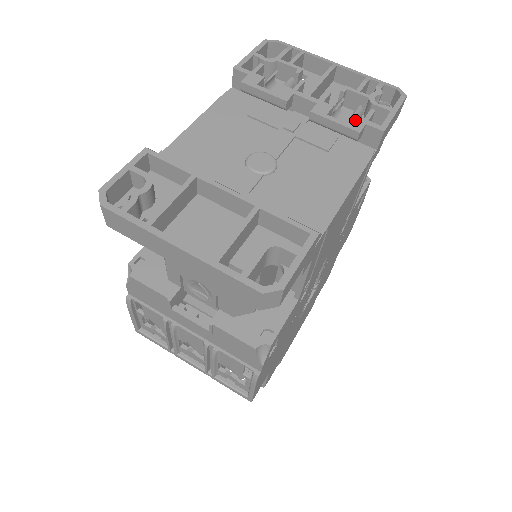
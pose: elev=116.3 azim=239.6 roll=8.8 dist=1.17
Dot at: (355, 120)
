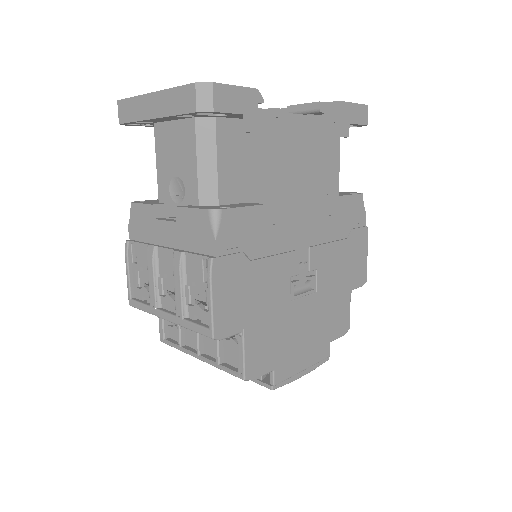
Dot at: occluded
